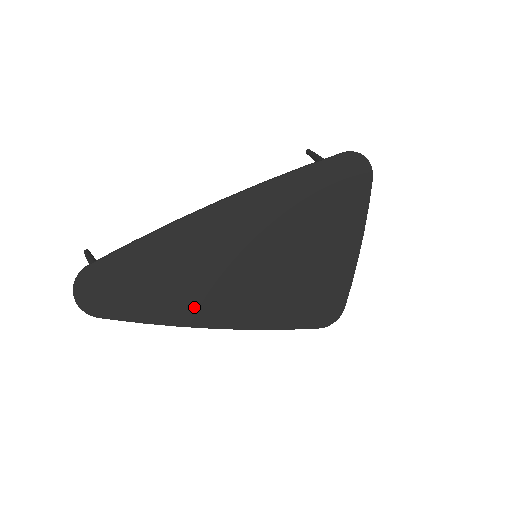
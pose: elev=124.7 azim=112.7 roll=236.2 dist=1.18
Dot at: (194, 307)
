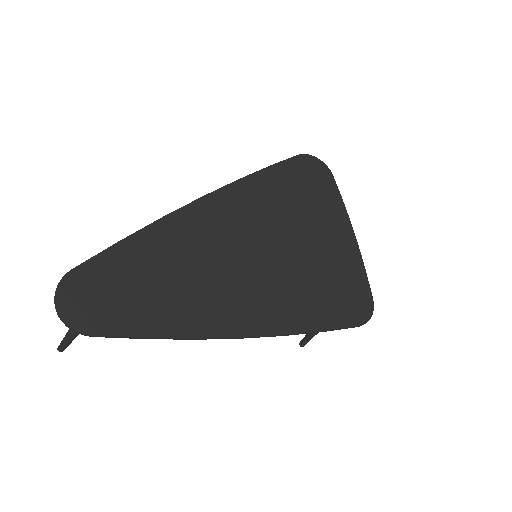
Dot at: (207, 311)
